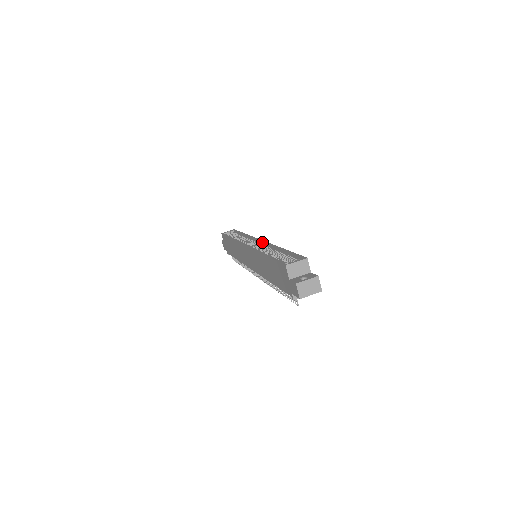
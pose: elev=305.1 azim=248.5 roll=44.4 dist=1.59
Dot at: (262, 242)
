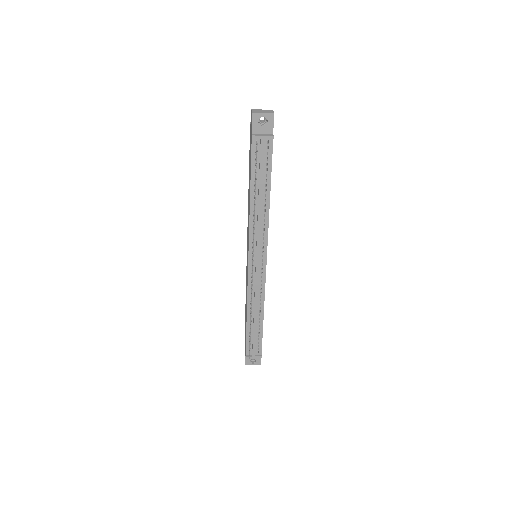
Dot at: occluded
